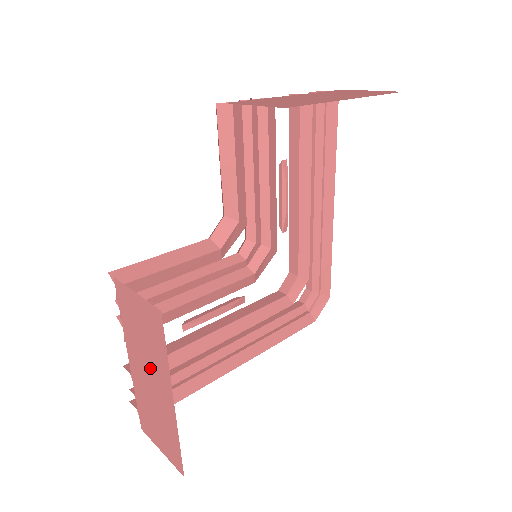
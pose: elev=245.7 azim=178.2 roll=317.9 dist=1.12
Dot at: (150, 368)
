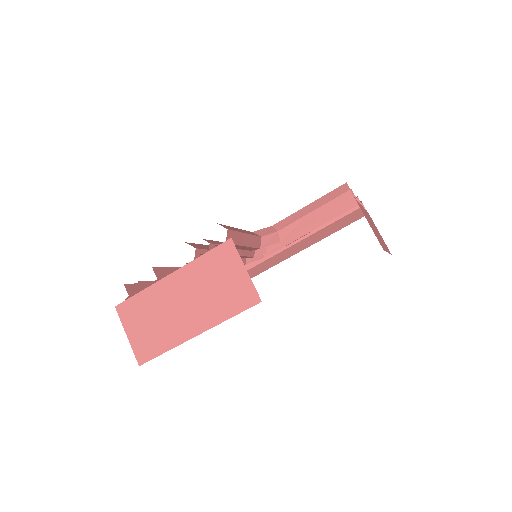
Dot at: (196, 302)
